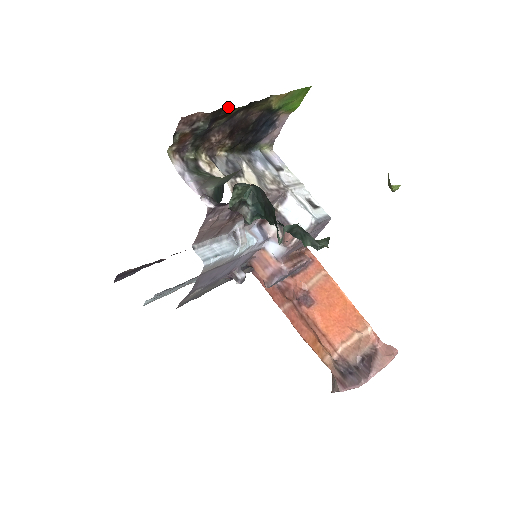
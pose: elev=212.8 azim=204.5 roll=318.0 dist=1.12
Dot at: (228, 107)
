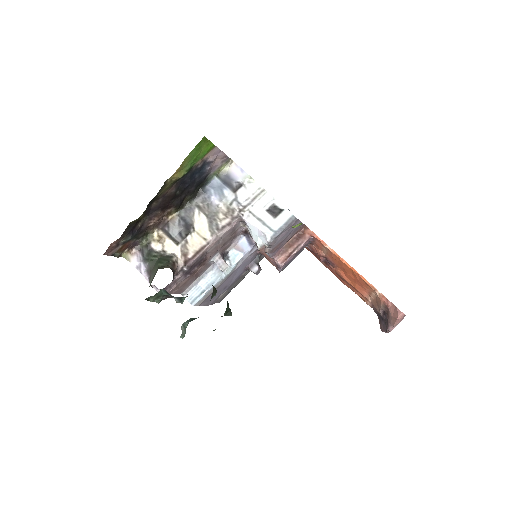
Dot at: (132, 221)
